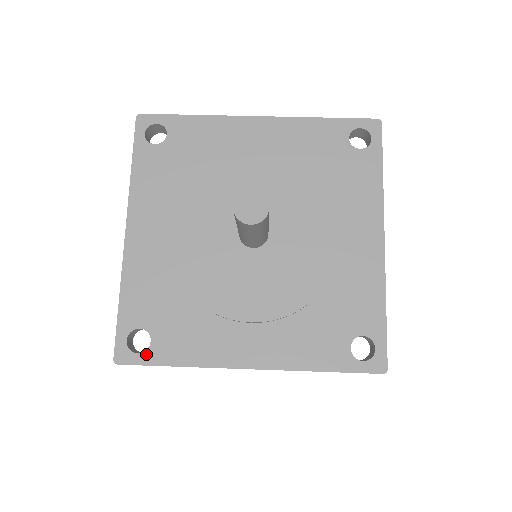
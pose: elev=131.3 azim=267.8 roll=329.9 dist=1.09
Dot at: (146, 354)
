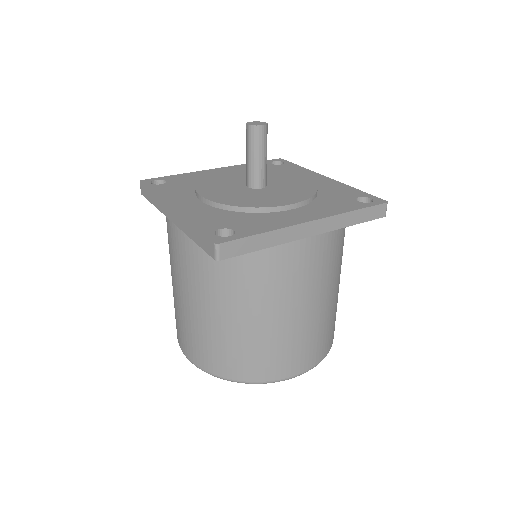
Dot at: (153, 185)
